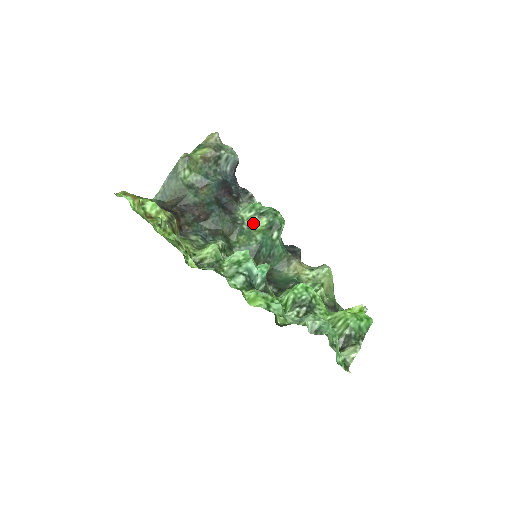
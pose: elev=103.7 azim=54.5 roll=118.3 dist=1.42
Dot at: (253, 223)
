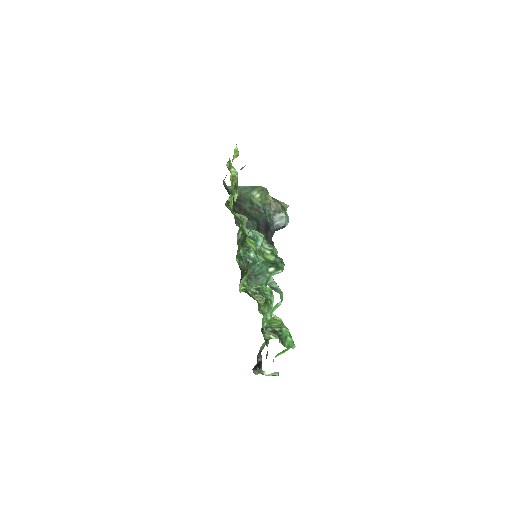
Dot at: (265, 252)
